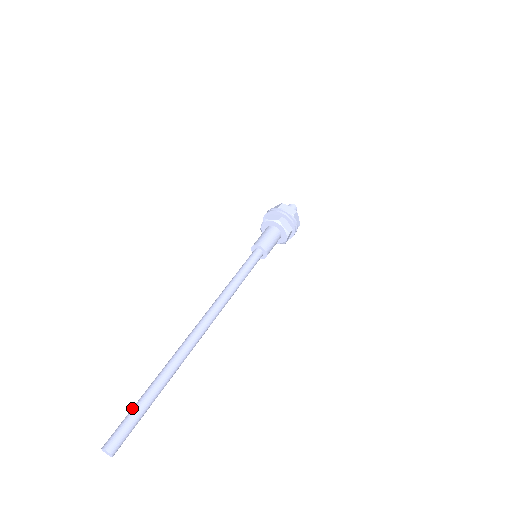
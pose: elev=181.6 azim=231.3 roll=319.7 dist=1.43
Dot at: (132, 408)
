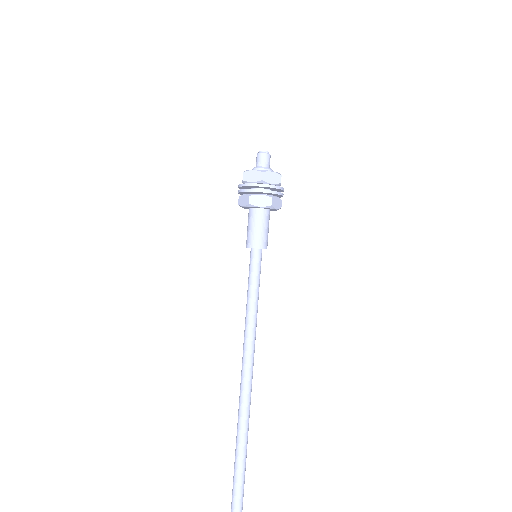
Dot at: occluded
